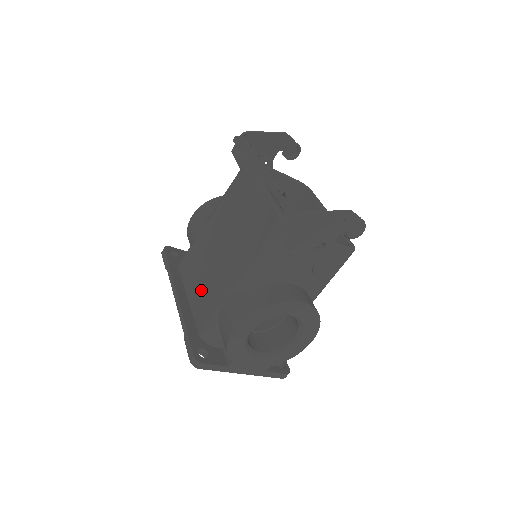
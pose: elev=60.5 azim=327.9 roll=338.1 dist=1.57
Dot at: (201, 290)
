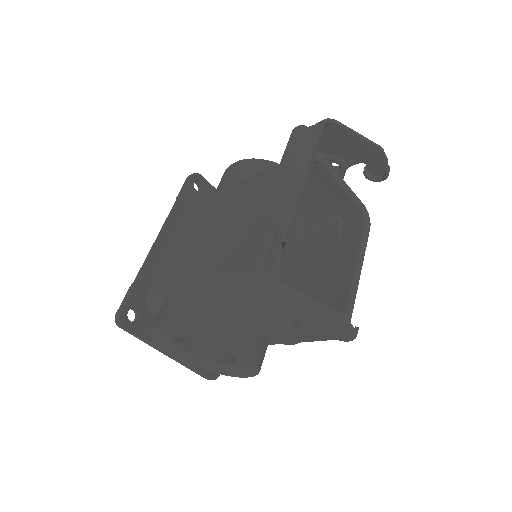
Dot at: (180, 251)
